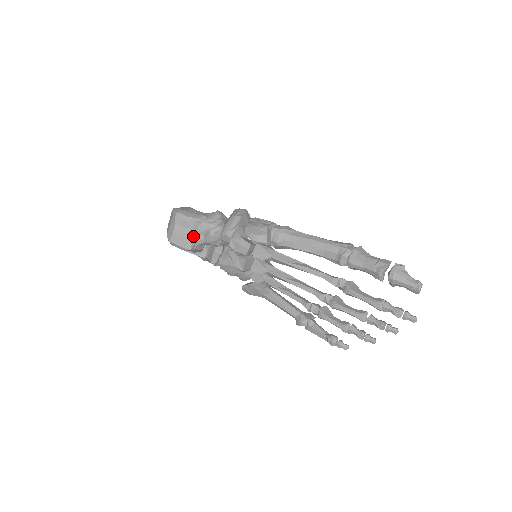
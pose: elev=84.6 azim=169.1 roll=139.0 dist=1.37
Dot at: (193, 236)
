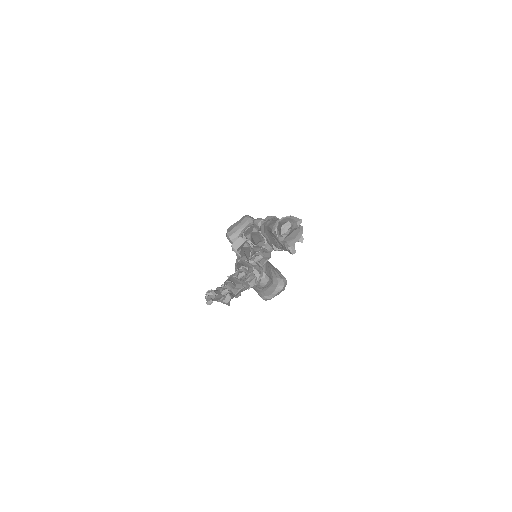
Dot at: (239, 230)
